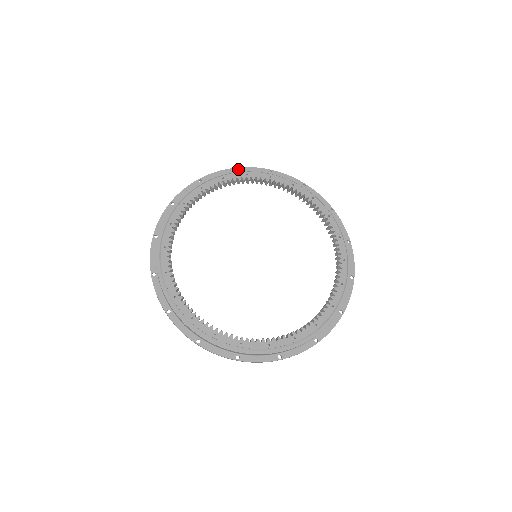
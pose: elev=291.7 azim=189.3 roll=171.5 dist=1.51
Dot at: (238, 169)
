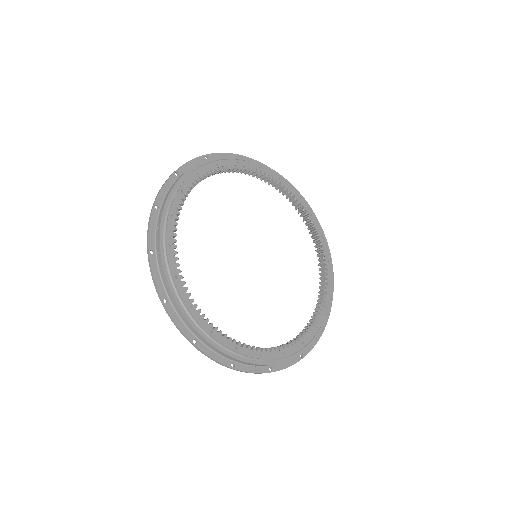
Dot at: (185, 172)
